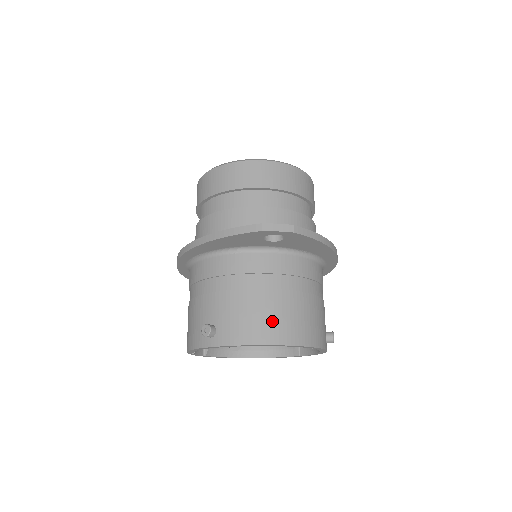
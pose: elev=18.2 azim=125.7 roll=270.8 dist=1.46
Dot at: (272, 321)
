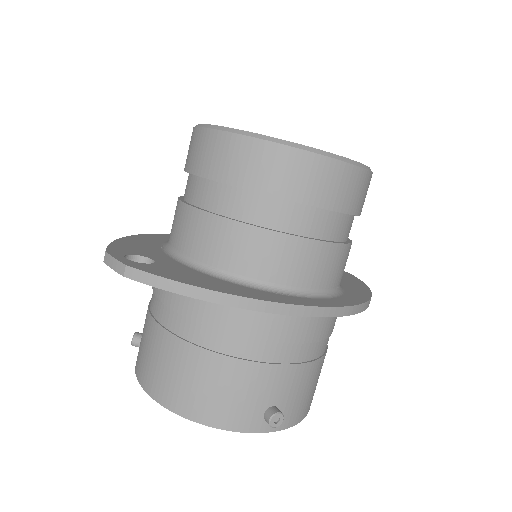
Dot at: (154, 367)
